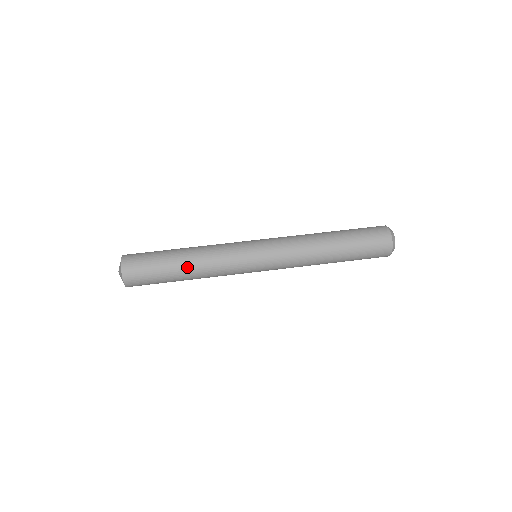
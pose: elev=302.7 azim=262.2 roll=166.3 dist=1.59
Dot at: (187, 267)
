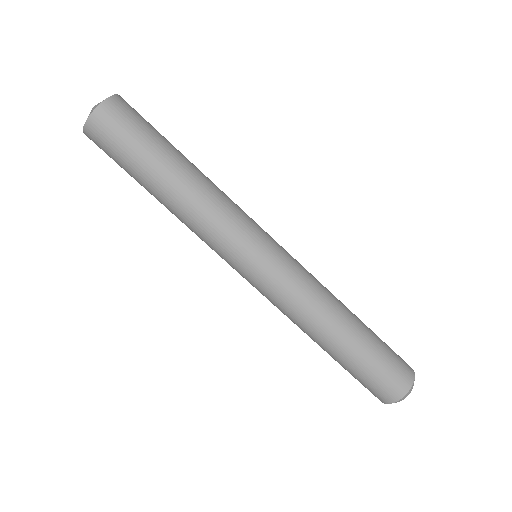
Dot at: (163, 197)
